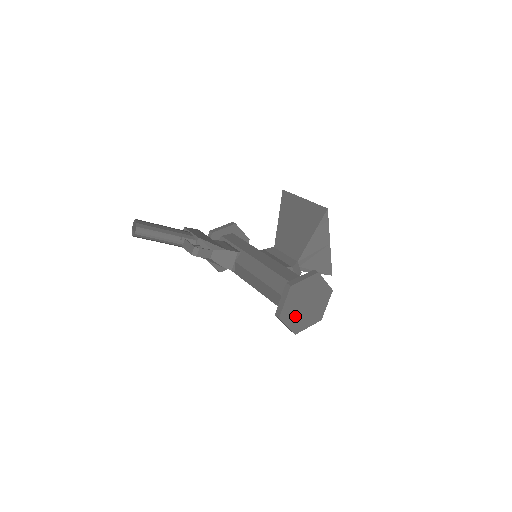
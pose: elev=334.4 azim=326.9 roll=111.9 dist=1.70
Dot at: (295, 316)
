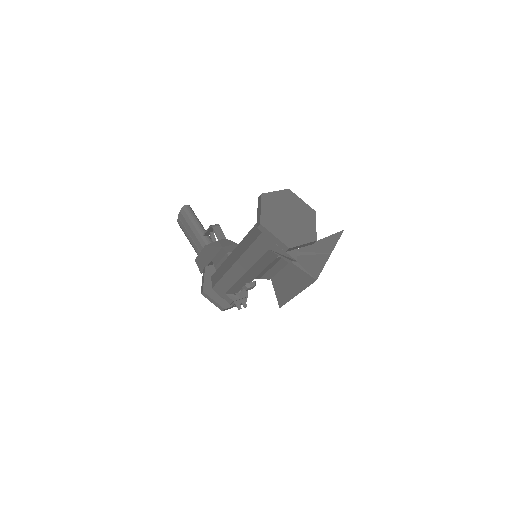
Dot at: (273, 211)
